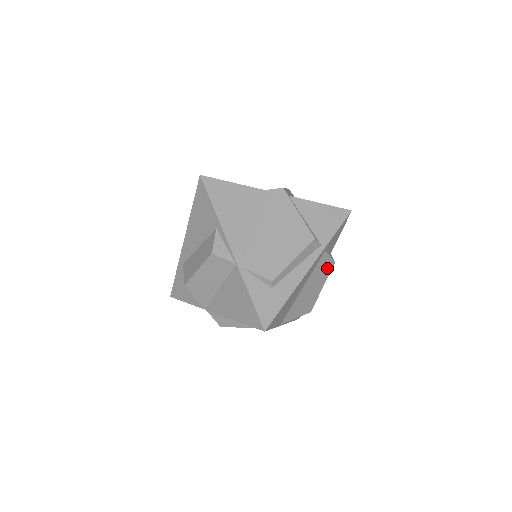
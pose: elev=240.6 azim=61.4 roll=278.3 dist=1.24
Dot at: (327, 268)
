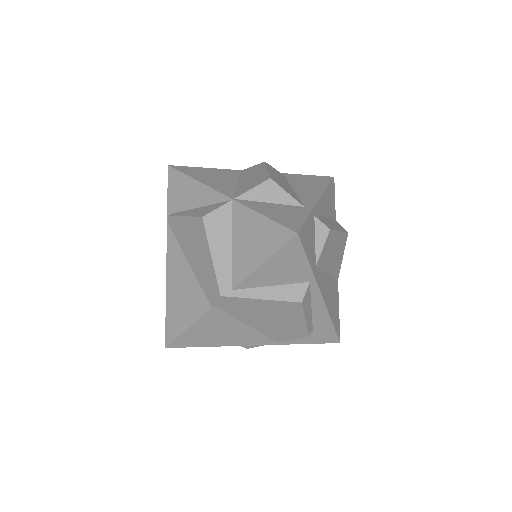
Dot at: (329, 241)
